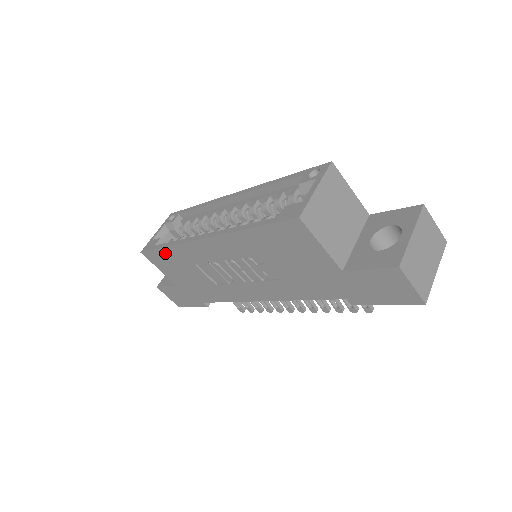
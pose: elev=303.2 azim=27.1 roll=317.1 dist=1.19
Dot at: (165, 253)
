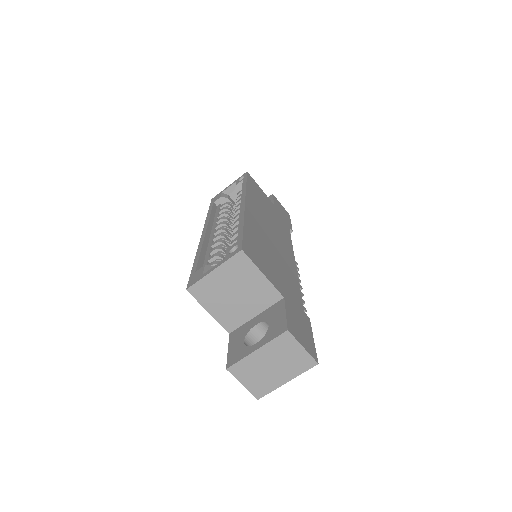
Dot at: occluded
